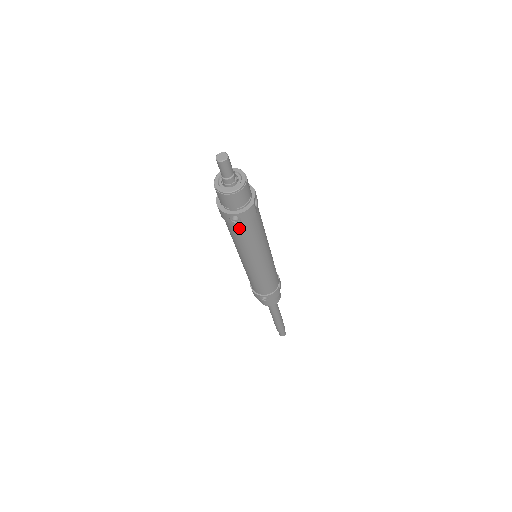
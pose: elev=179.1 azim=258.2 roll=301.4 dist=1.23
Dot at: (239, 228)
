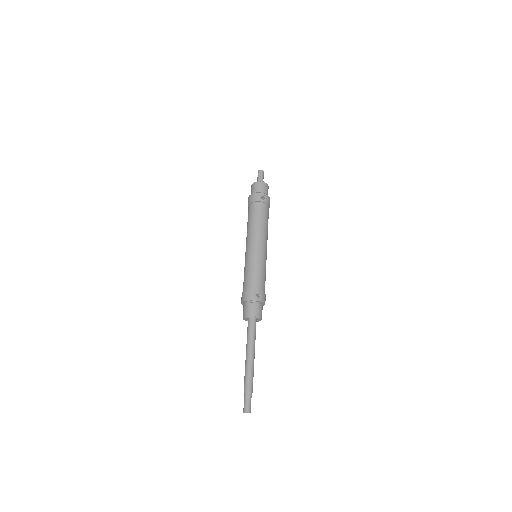
Dot at: (262, 207)
